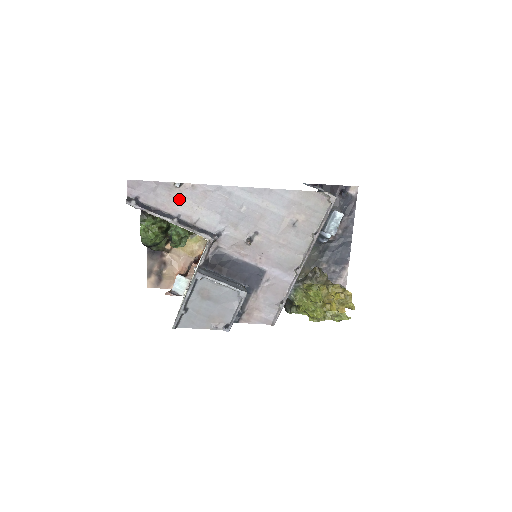
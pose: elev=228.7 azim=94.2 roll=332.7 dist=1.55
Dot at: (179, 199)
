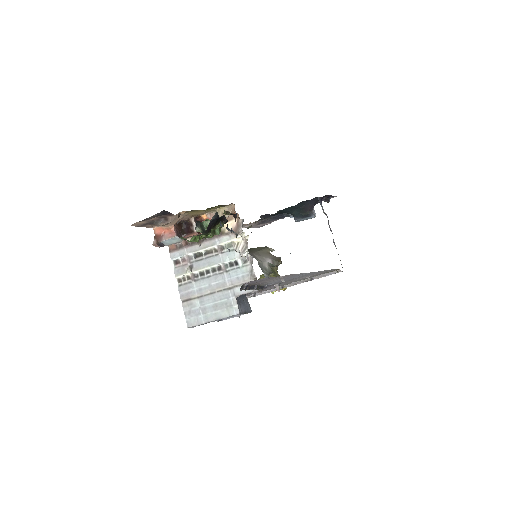
Dot at: occluded
